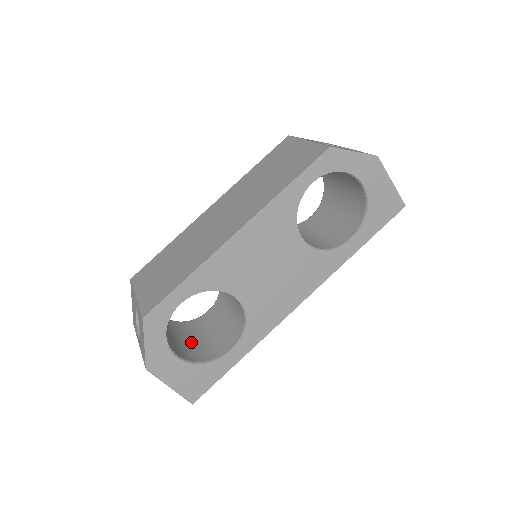
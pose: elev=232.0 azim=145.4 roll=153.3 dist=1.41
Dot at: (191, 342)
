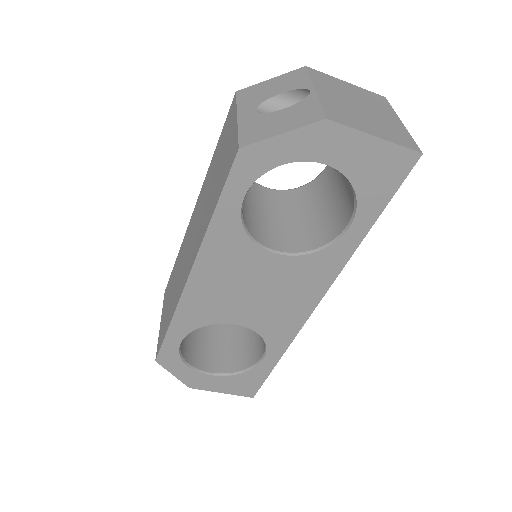
Dot at: (236, 340)
